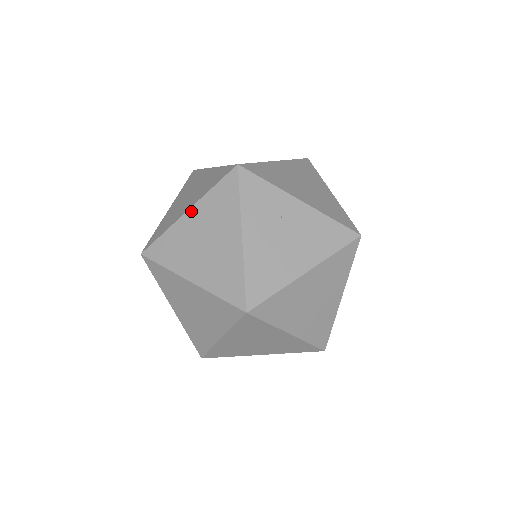
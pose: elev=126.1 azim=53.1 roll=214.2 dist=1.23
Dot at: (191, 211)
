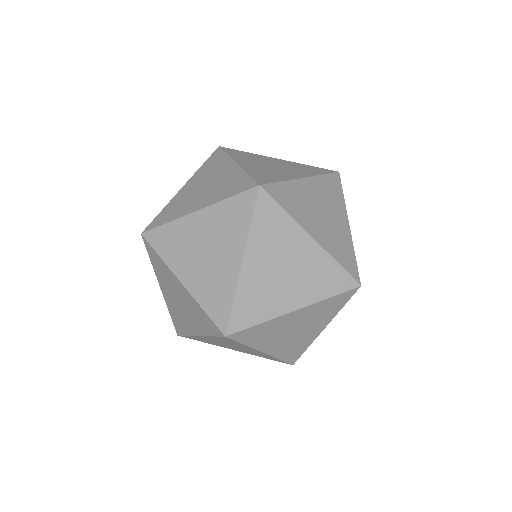
Dot at: (202, 337)
